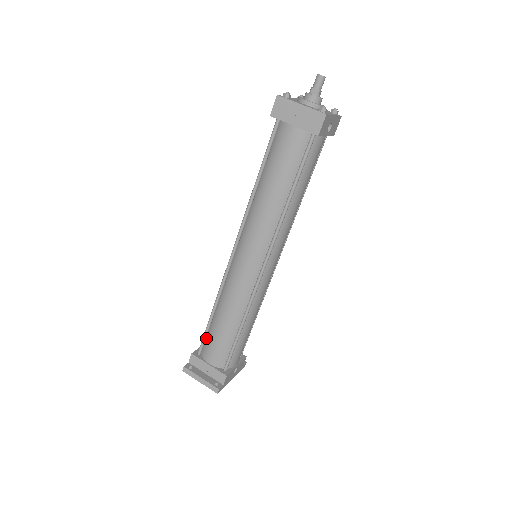
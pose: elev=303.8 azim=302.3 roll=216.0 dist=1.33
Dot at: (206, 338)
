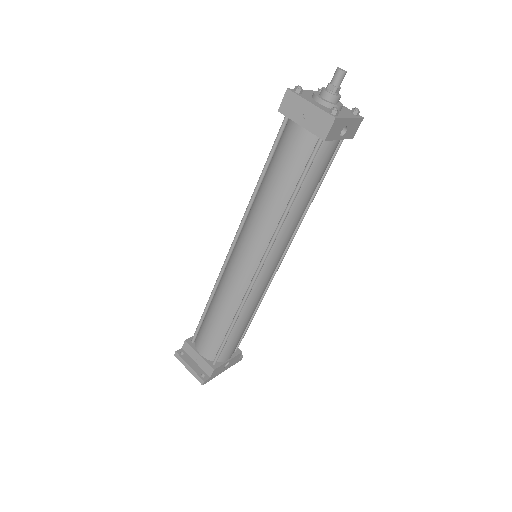
Dot at: (200, 328)
